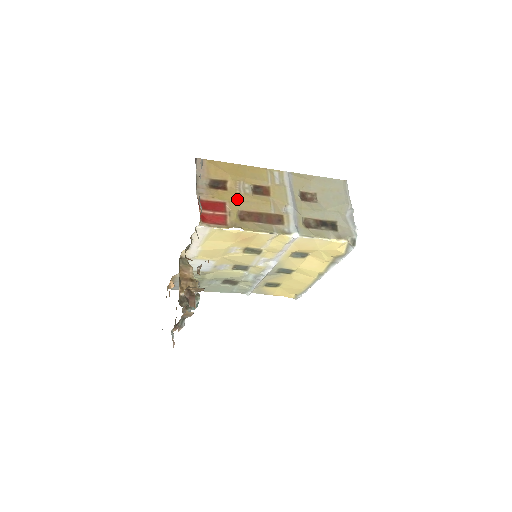
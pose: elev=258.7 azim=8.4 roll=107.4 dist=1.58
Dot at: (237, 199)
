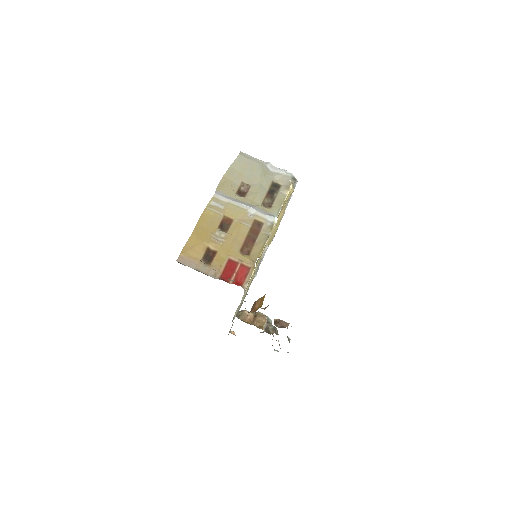
Dot at: (228, 248)
